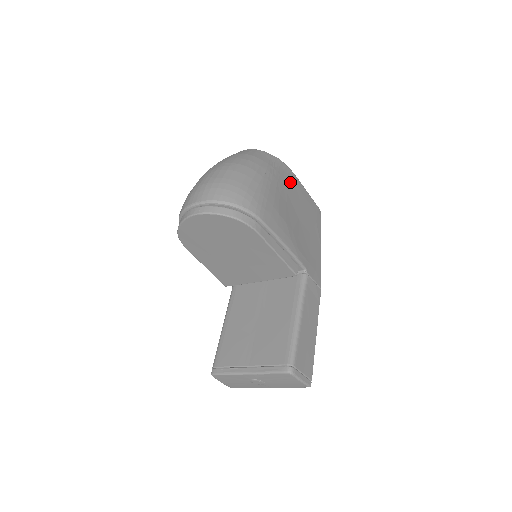
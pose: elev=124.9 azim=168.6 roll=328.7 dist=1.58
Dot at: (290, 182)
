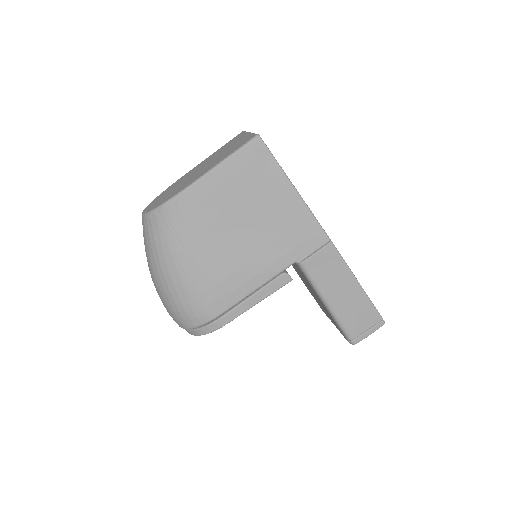
Dot at: (197, 211)
